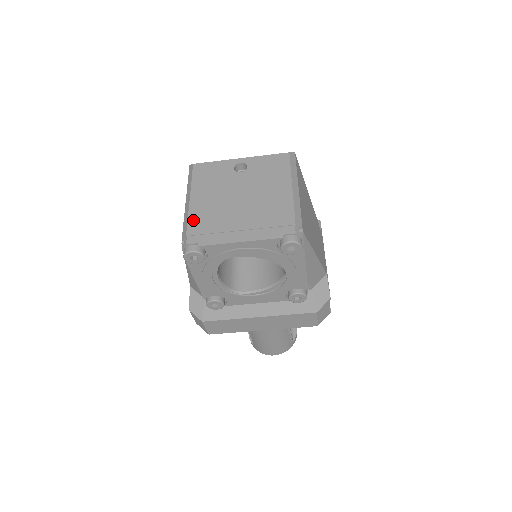
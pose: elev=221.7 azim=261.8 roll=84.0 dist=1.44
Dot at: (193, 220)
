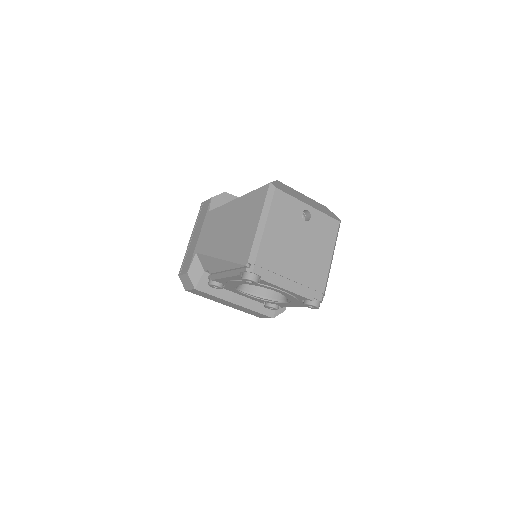
Dot at: (263, 251)
